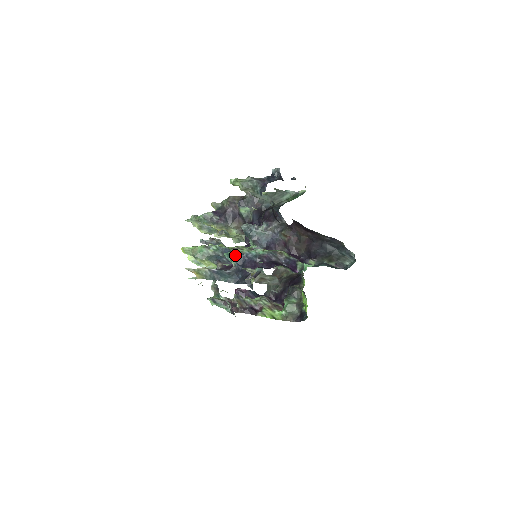
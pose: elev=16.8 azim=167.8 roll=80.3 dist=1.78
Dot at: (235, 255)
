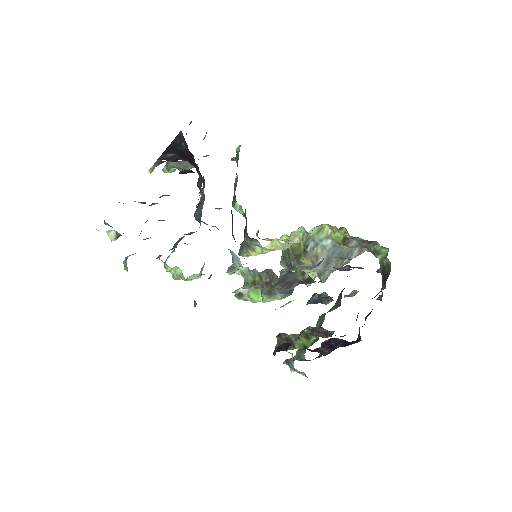
Dot at: occluded
